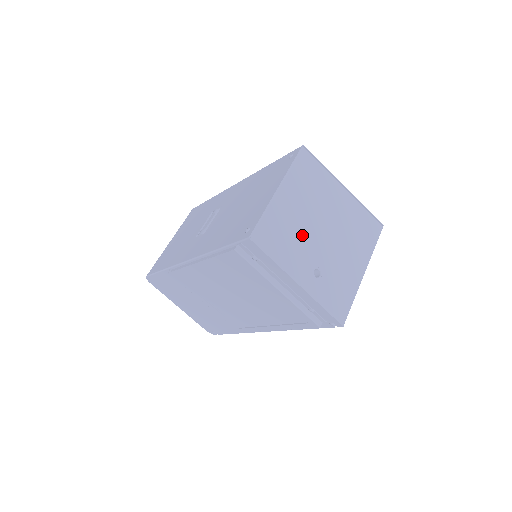
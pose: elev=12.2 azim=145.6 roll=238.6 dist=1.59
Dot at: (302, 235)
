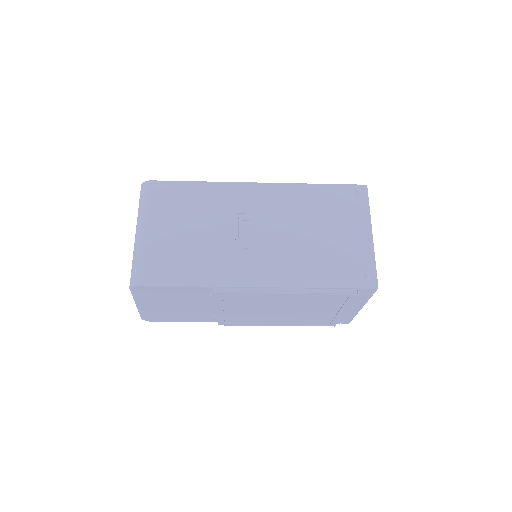
Dot at: occluded
